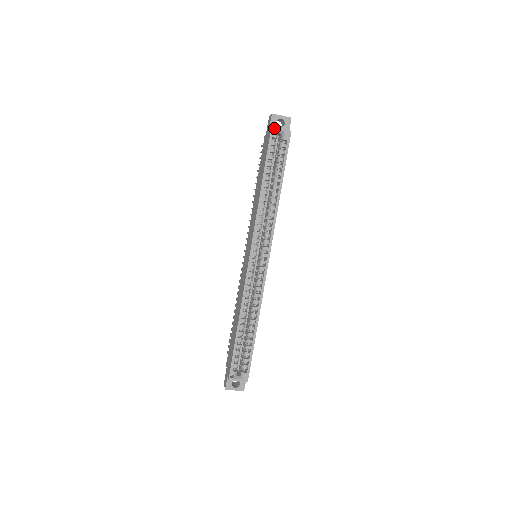
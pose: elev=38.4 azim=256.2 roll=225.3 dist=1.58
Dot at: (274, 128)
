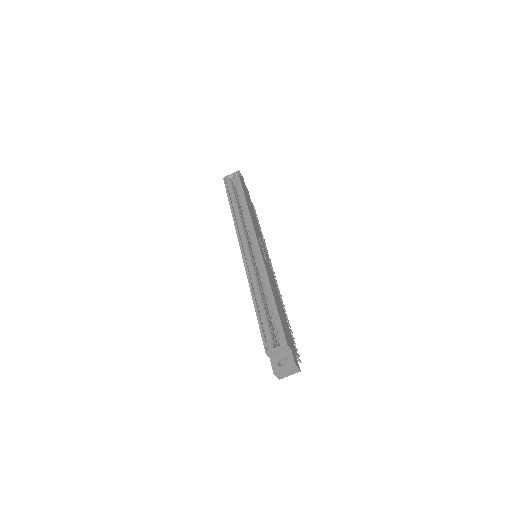
Dot at: (225, 177)
